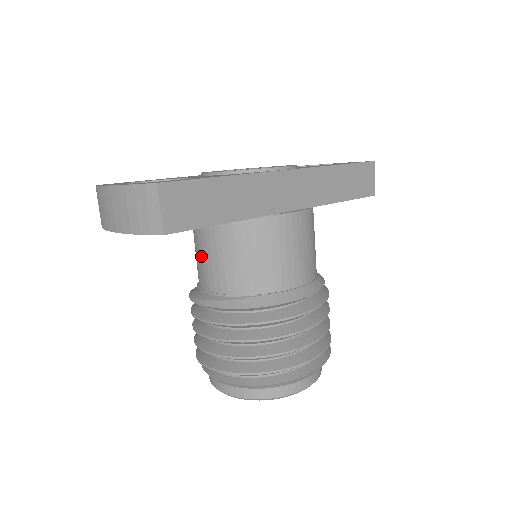
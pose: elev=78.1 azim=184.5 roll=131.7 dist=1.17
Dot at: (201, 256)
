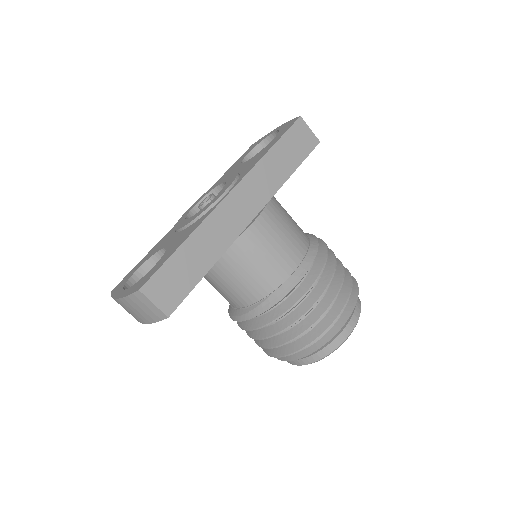
Dot at: (215, 287)
